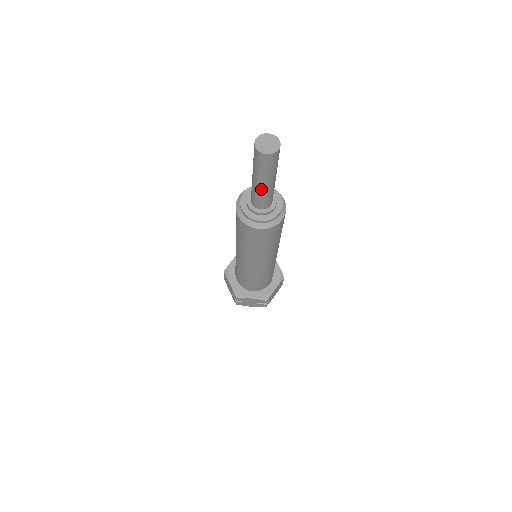
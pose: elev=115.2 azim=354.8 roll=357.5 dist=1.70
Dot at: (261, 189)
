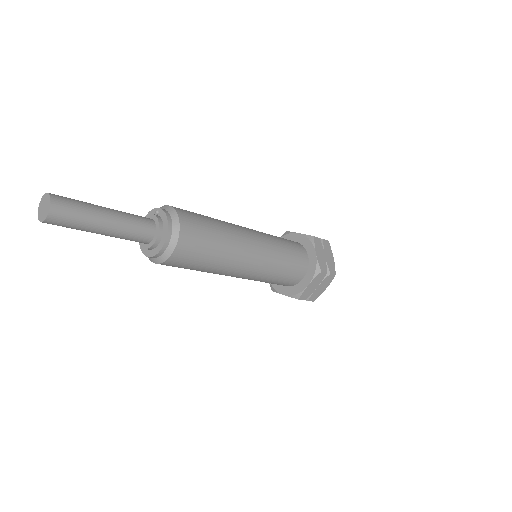
Dot at: (107, 235)
